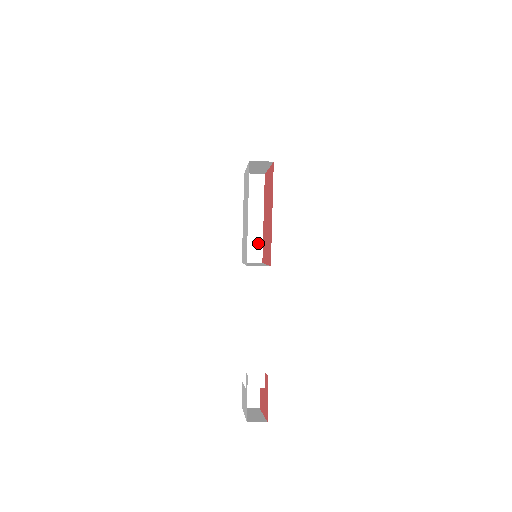
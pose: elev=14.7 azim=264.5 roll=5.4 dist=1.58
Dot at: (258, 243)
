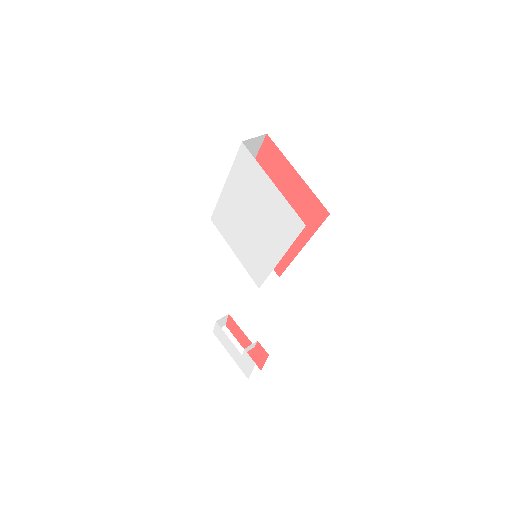
Dot at: occluded
